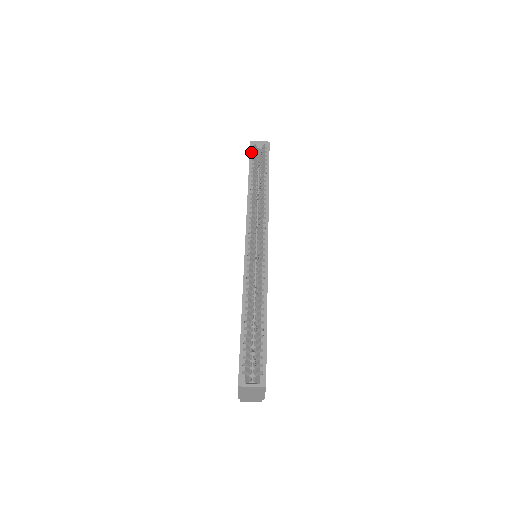
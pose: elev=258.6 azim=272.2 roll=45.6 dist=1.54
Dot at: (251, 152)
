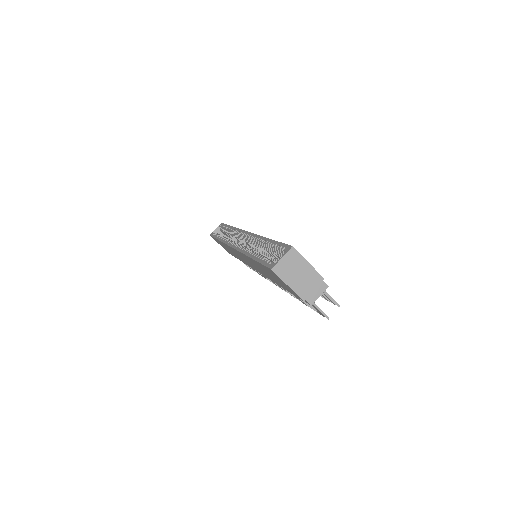
Dot at: (212, 235)
